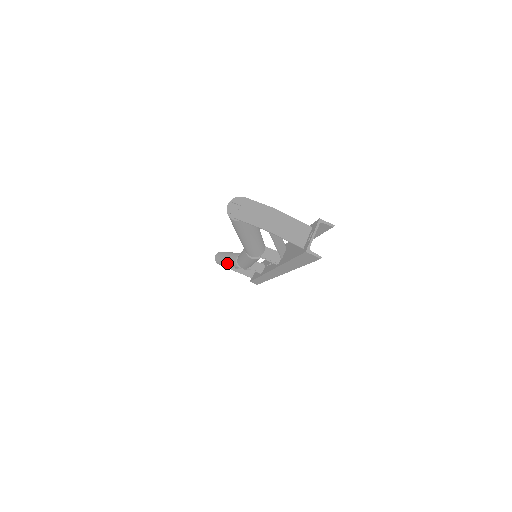
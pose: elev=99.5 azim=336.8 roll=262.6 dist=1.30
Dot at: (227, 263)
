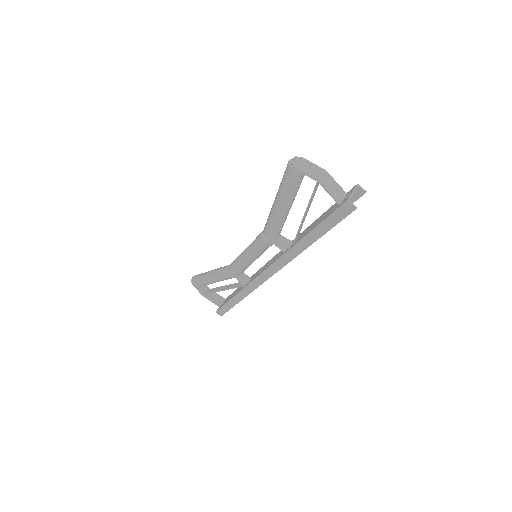
Dot at: (211, 276)
